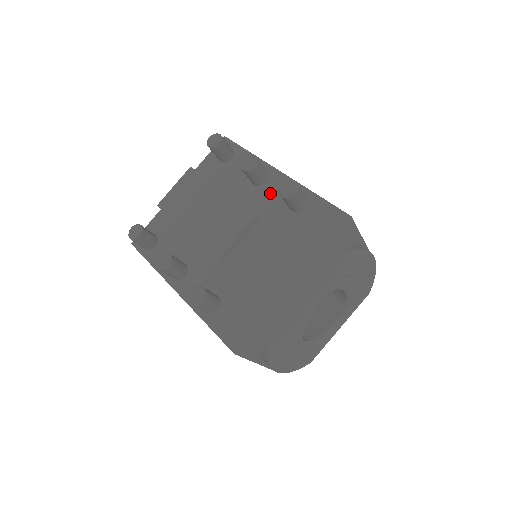
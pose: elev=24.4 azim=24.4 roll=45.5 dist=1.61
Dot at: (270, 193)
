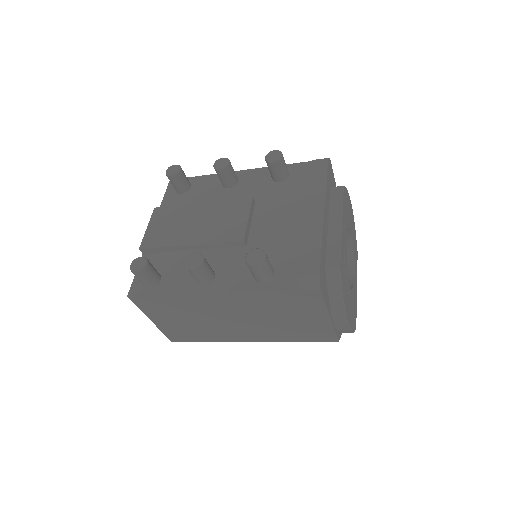
Dot at: (249, 184)
